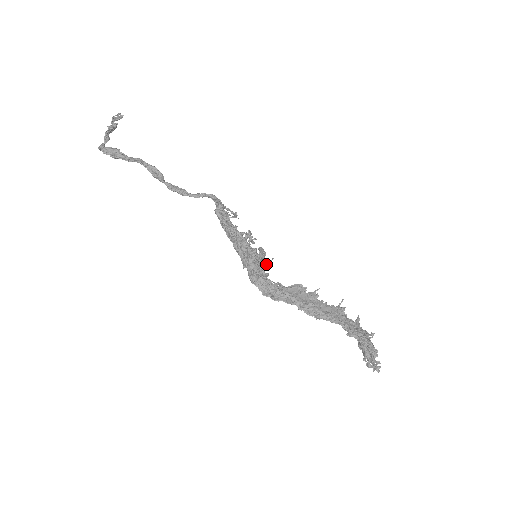
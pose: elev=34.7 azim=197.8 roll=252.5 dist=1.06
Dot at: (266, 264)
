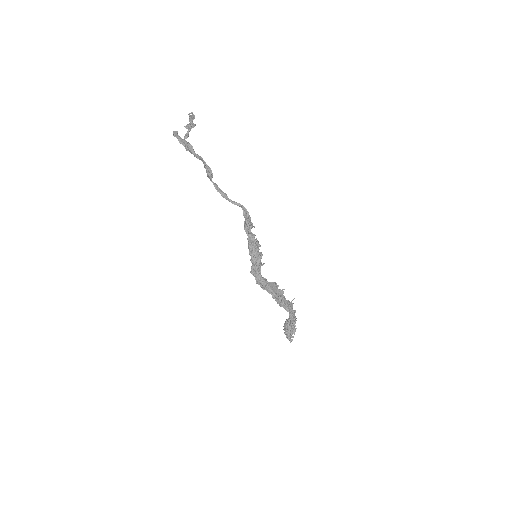
Dot at: (262, 264)
